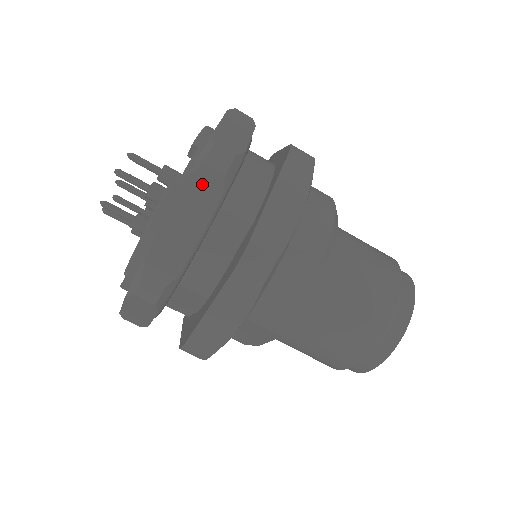
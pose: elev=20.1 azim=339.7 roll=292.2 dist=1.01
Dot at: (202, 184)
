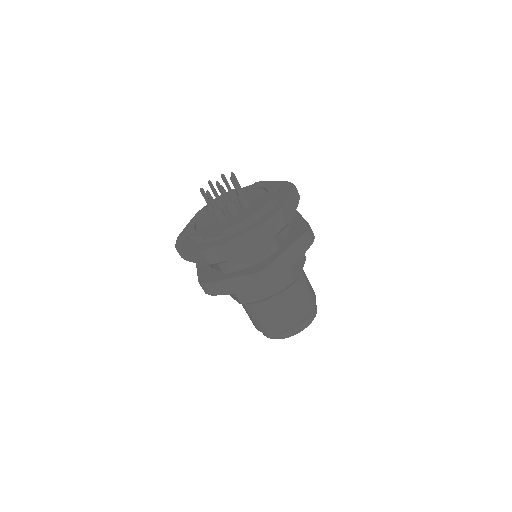
Dot at: (202, 257)
